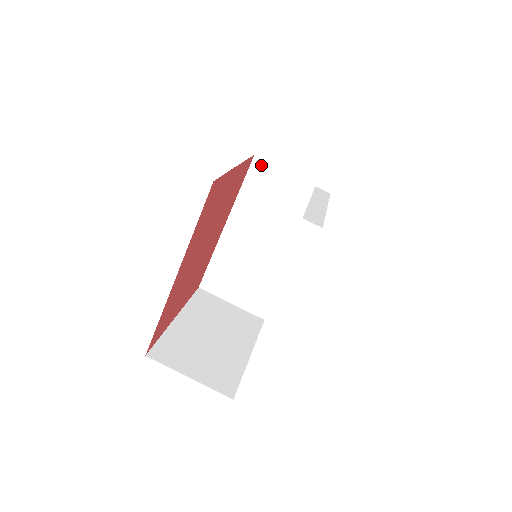
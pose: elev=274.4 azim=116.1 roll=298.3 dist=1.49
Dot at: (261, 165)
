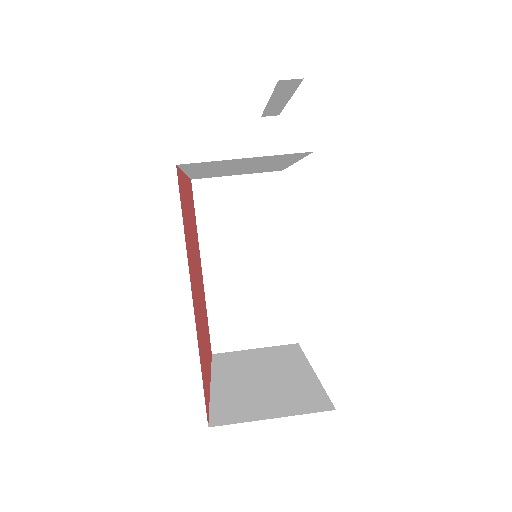
Dot at: (203, 186)
